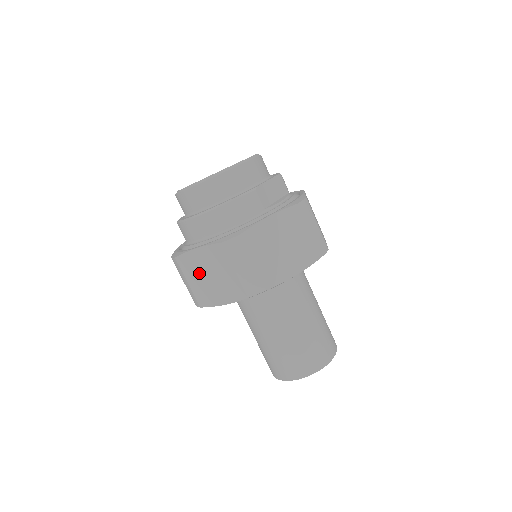
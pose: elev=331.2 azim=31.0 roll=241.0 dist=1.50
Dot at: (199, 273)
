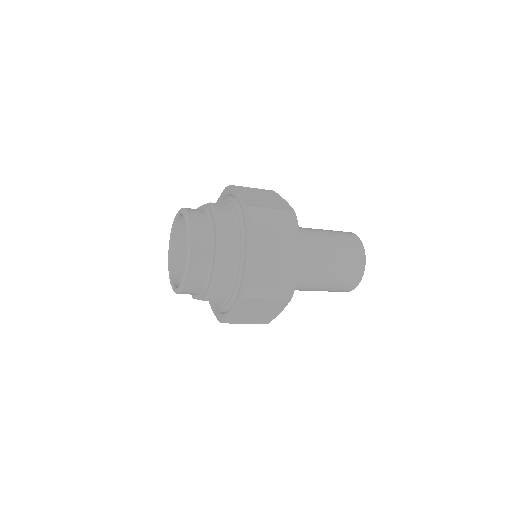
Dot at: (267, 263)
